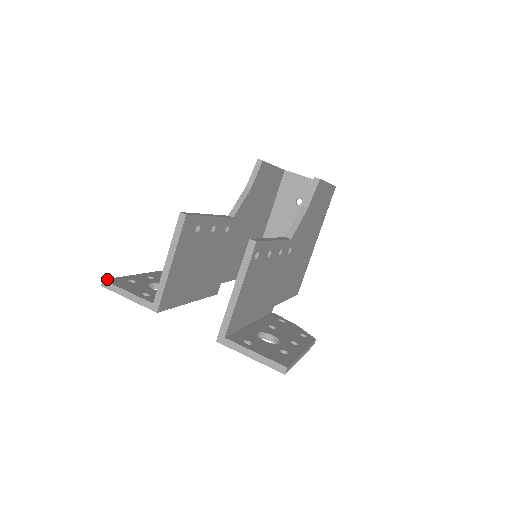
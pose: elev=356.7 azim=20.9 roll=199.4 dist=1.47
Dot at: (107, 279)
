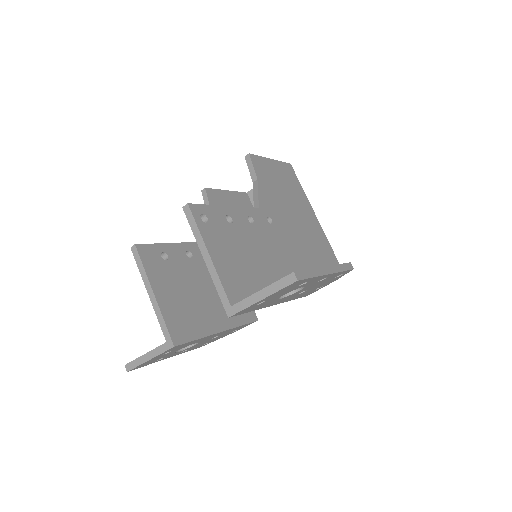
Dot at: occluded
